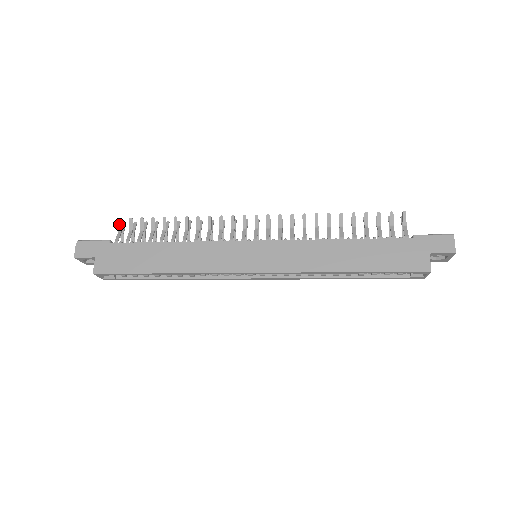
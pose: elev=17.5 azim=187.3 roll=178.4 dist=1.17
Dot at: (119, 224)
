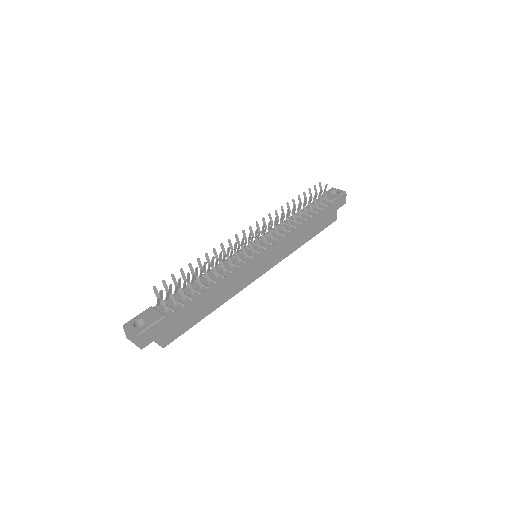
Dot at: (161, 295)
